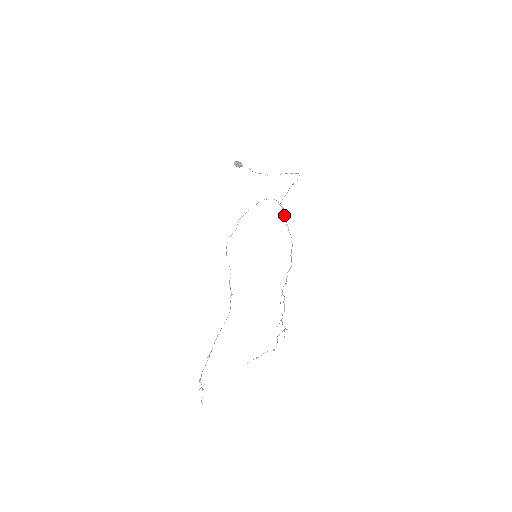
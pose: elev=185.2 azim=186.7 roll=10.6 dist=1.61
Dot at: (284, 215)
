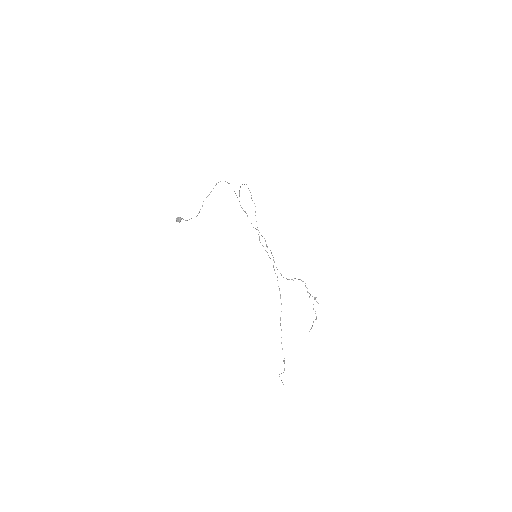
Dot at: occluded
